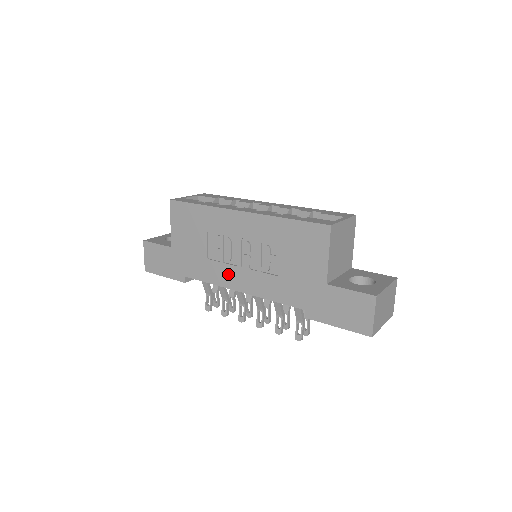
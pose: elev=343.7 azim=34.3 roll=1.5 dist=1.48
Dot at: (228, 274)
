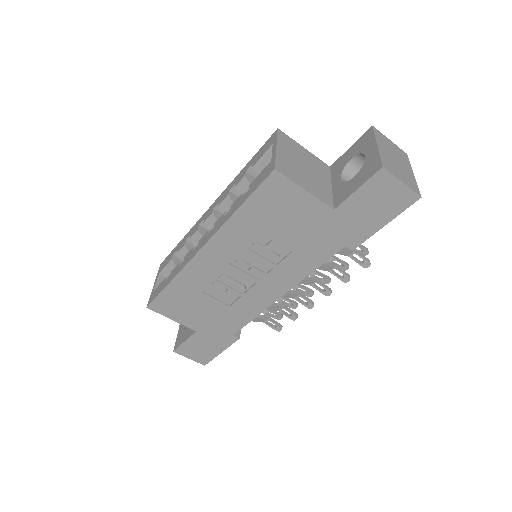
Dot at: (258, 296)
